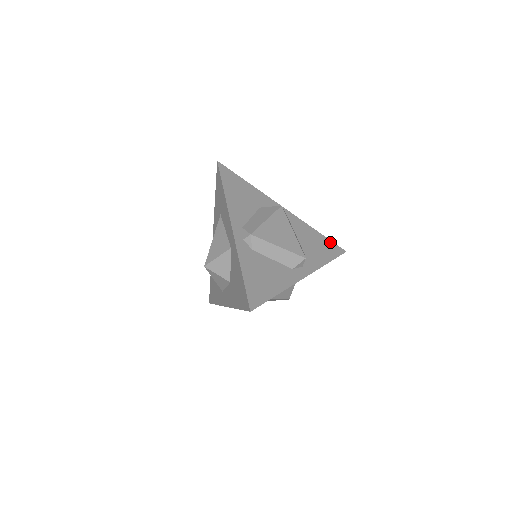
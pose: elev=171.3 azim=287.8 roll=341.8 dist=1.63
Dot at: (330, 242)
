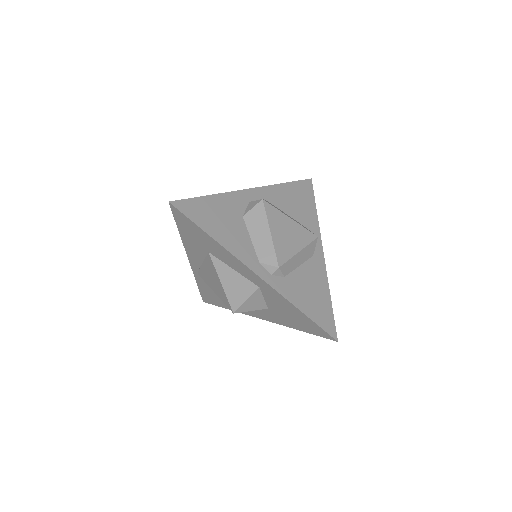
Dot at: (298, 183)
